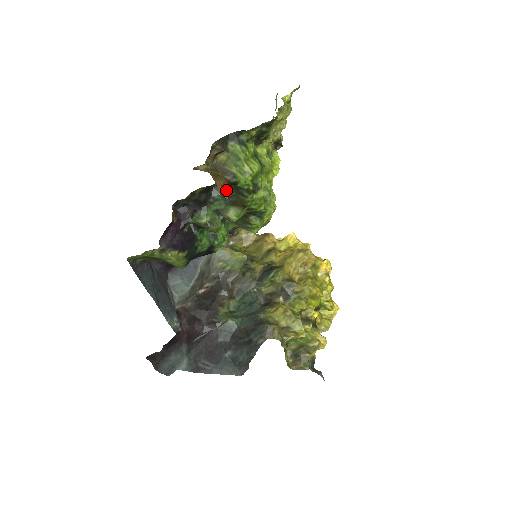
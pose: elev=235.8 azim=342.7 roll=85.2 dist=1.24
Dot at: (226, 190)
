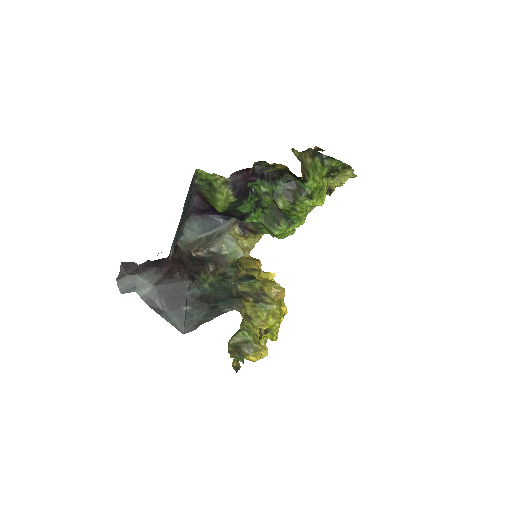
Dot at: (303, 175)
